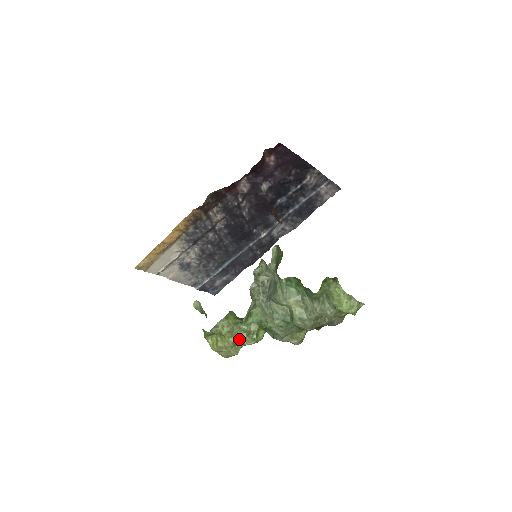
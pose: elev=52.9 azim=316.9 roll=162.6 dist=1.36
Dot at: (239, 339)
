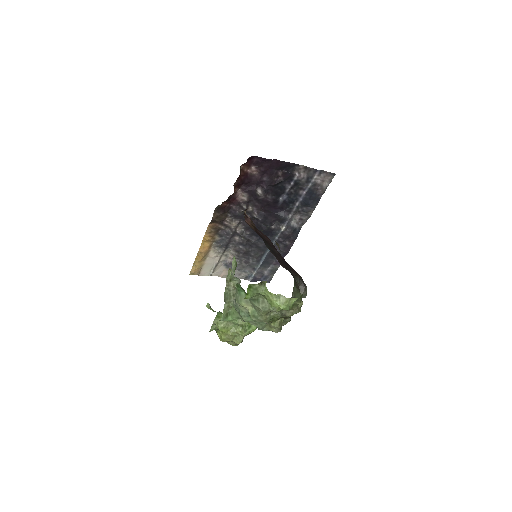
Dot at: (235, 332)
